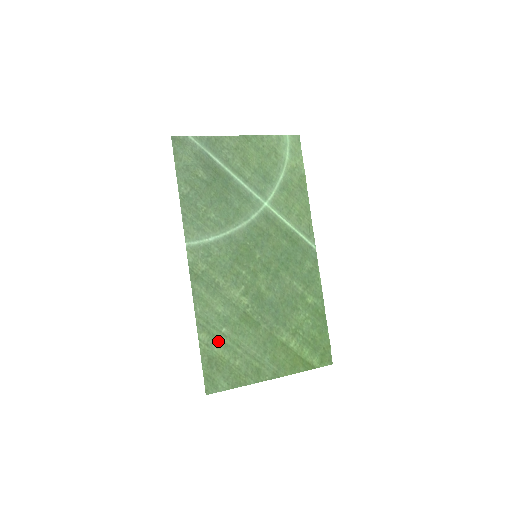
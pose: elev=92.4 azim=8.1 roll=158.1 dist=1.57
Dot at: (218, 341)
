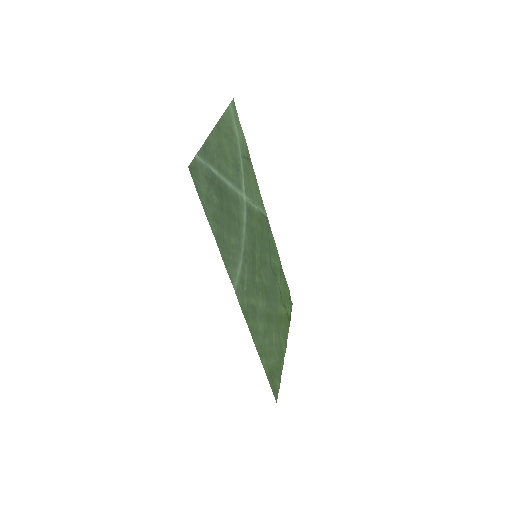
Dot at: (268, 355)
